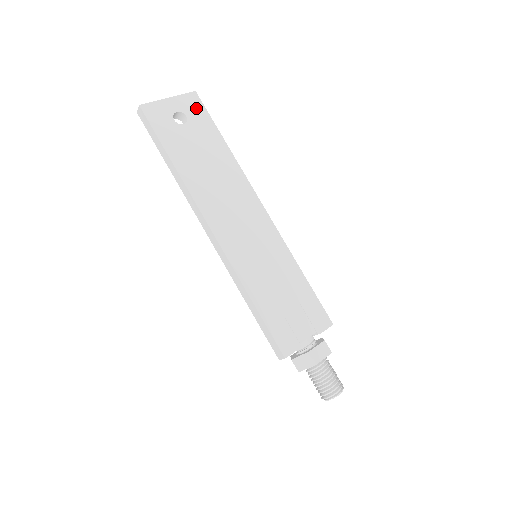
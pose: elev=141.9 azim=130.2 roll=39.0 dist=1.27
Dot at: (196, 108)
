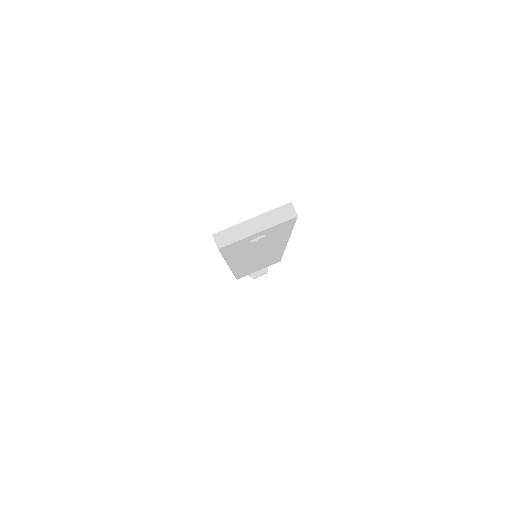
Dot at: (284, 226)
